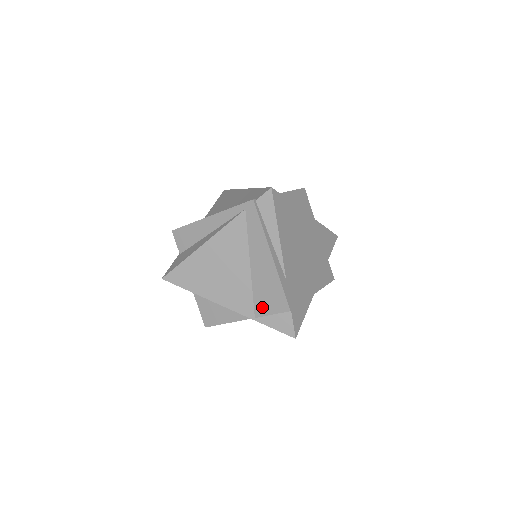
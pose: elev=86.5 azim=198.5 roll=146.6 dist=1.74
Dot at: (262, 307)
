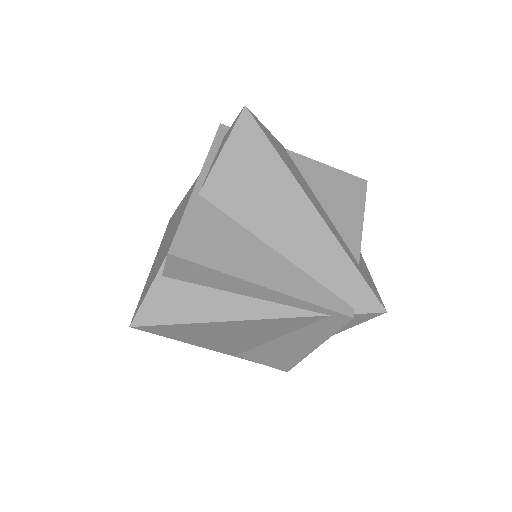
Dot at: (255, 357)
